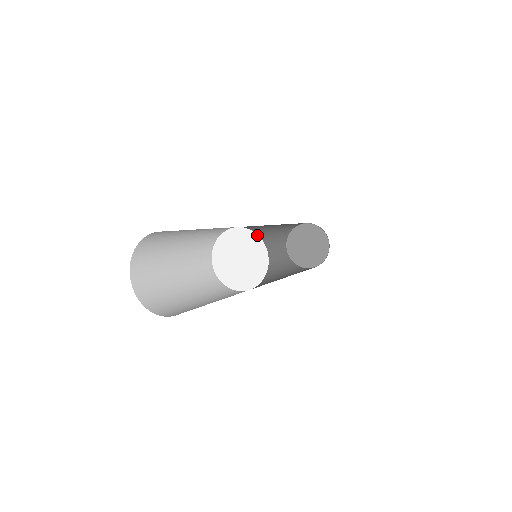
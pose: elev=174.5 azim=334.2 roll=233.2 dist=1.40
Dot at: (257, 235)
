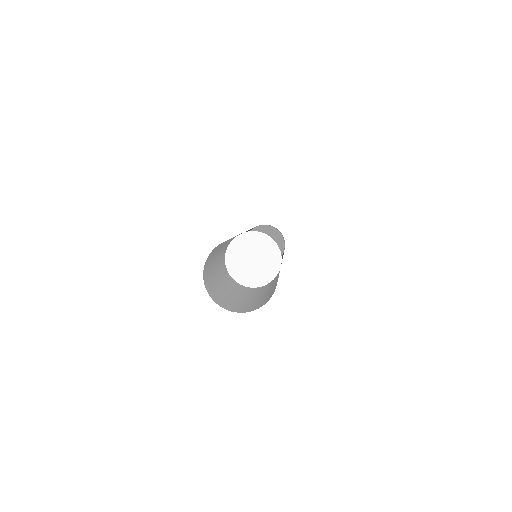
Dot at: (272, 239)
